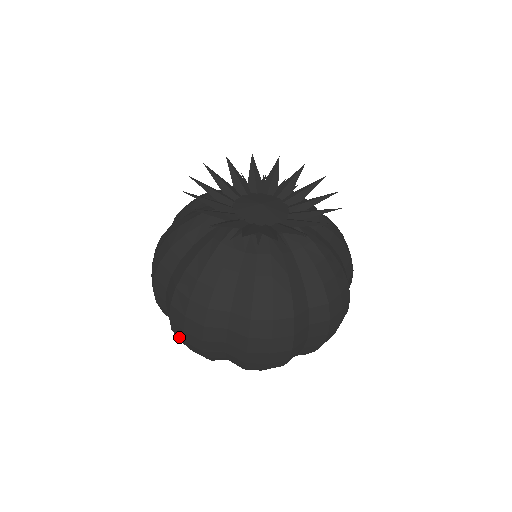
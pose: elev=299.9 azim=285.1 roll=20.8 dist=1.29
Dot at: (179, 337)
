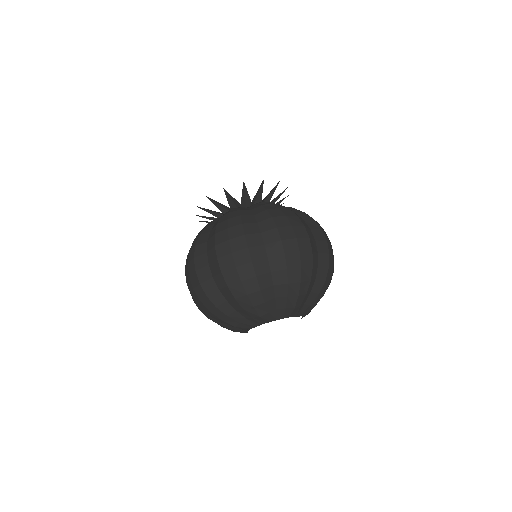
Dot at: (229, 273)
